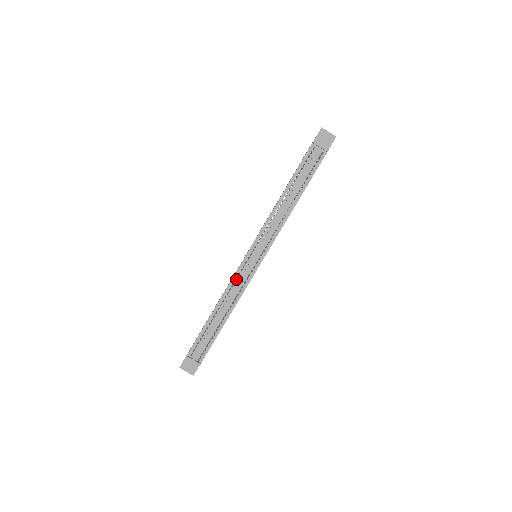
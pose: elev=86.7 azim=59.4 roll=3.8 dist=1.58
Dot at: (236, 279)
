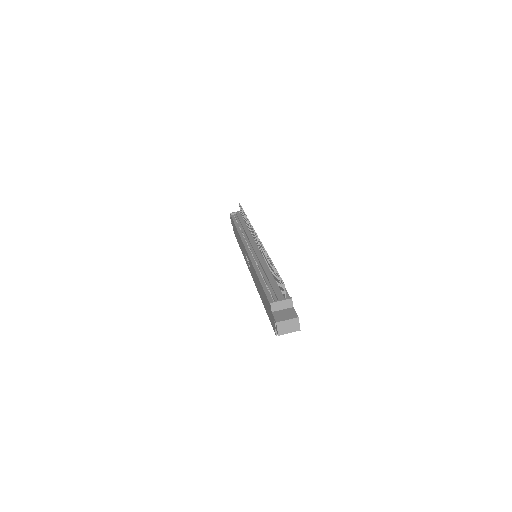
Dot at: (254, 258)
